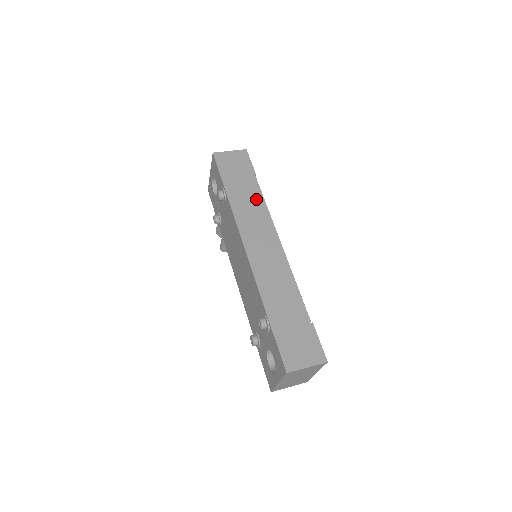
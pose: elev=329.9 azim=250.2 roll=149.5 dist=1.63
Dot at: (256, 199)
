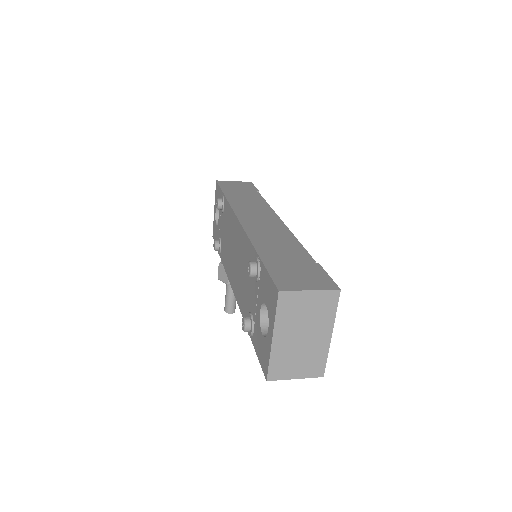
Dot at: (257, 200)
